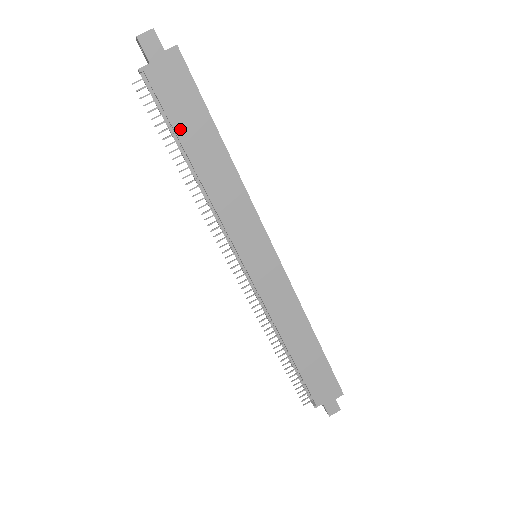
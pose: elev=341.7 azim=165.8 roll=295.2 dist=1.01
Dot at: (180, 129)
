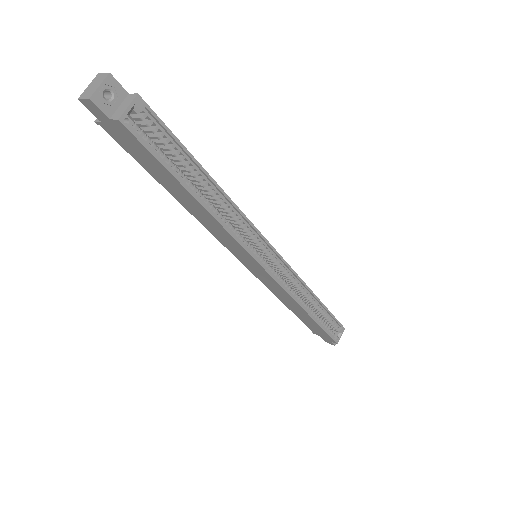
Dot at: (152, 173)
